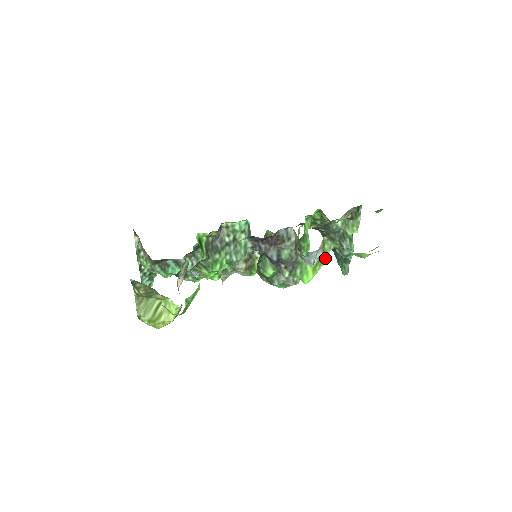
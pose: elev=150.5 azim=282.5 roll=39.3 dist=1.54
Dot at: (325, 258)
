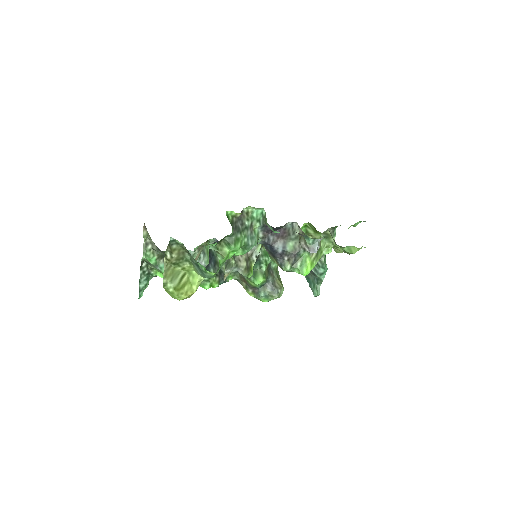
Dot at: (320, 255)
